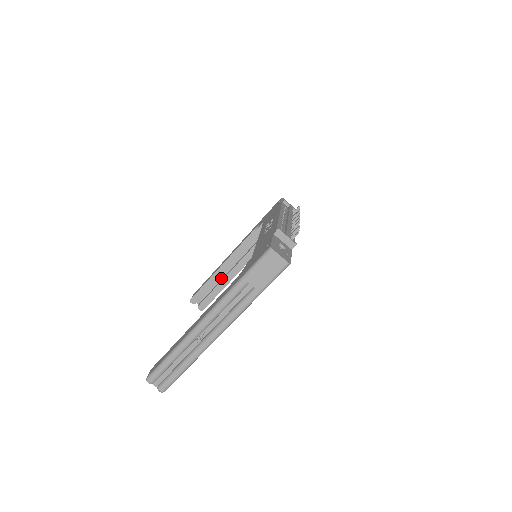
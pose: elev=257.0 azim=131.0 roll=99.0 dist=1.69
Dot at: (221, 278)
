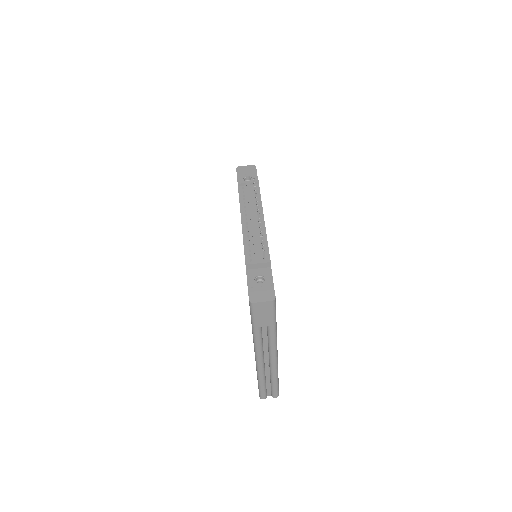
Dot at: occluded
